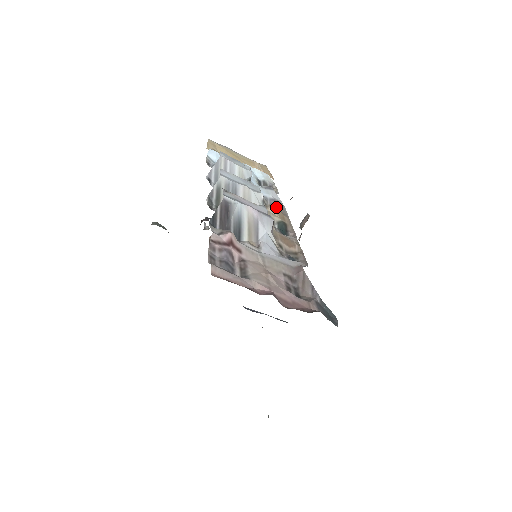
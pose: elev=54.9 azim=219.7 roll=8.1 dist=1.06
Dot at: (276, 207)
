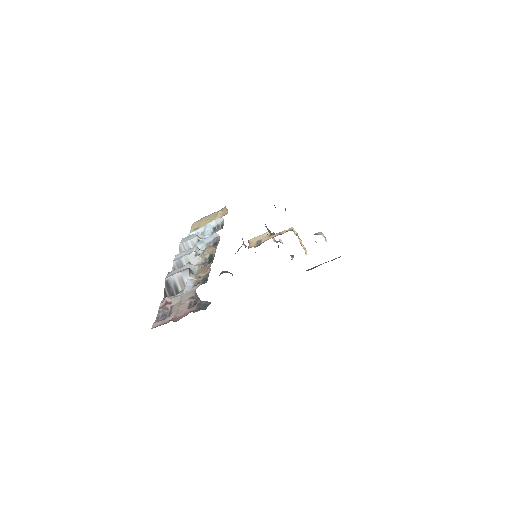
Dot at: (207, 249)
